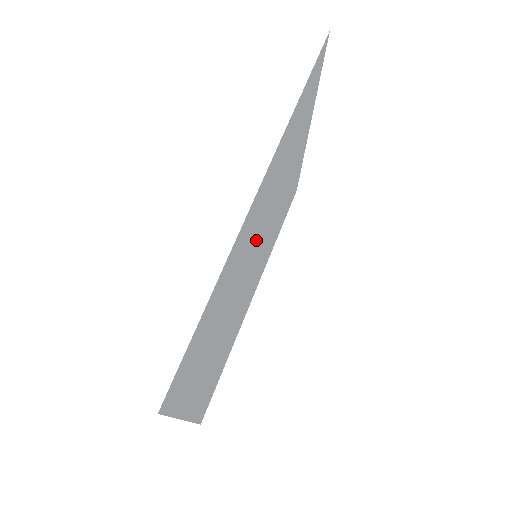
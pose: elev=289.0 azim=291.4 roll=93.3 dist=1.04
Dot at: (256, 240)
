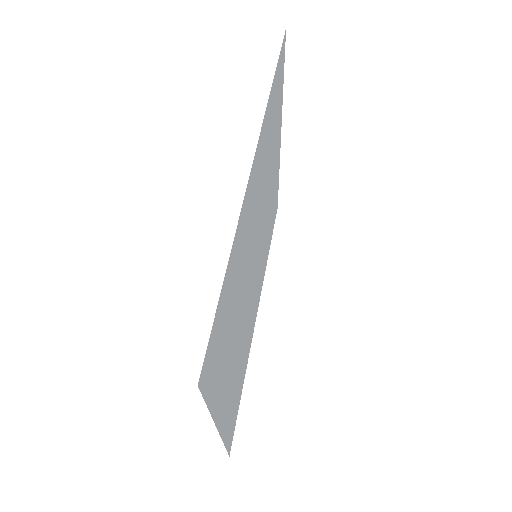
Dot at: (255, 233)
